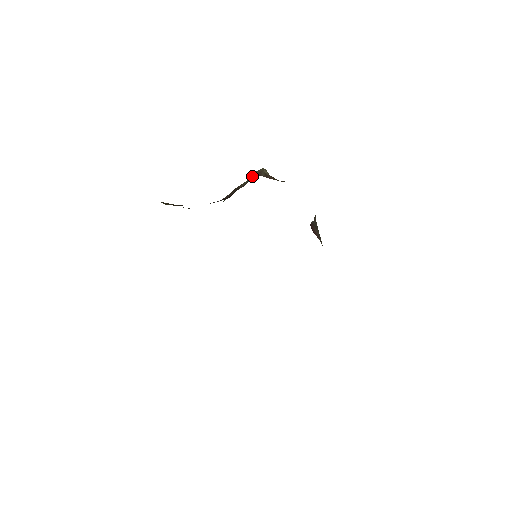
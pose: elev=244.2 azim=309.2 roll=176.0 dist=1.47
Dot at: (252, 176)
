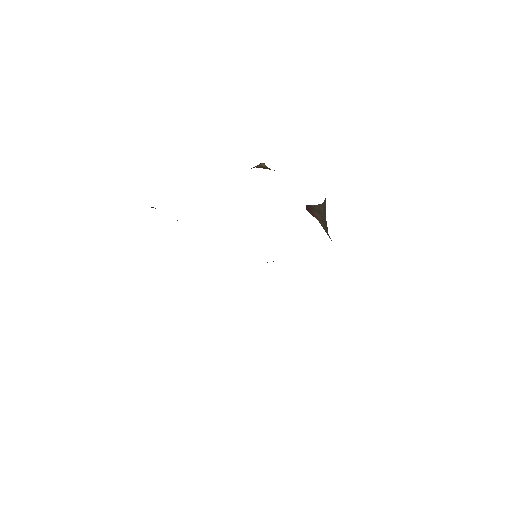
Dot at: occluded
